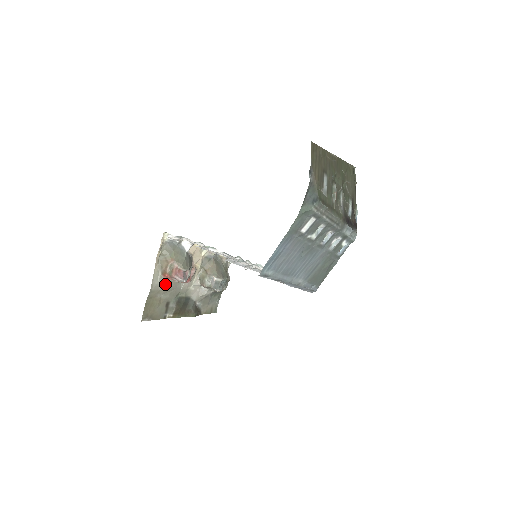
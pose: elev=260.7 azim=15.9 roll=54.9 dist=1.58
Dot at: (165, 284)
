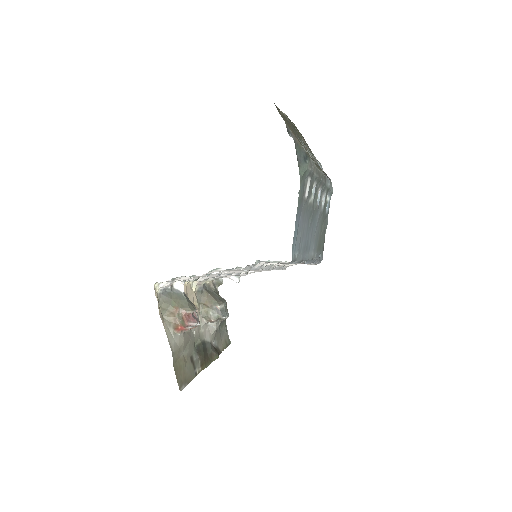
Dot at: (181, 338)
